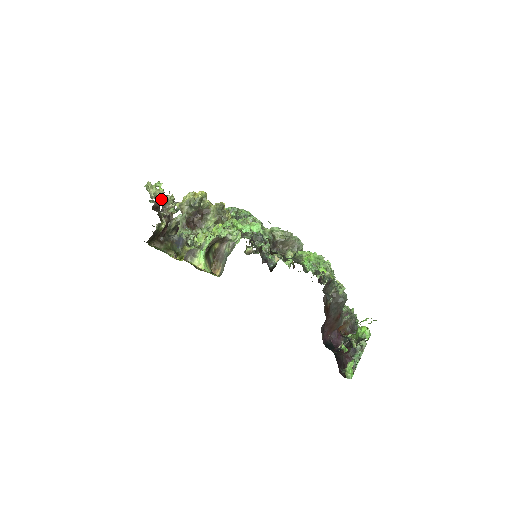
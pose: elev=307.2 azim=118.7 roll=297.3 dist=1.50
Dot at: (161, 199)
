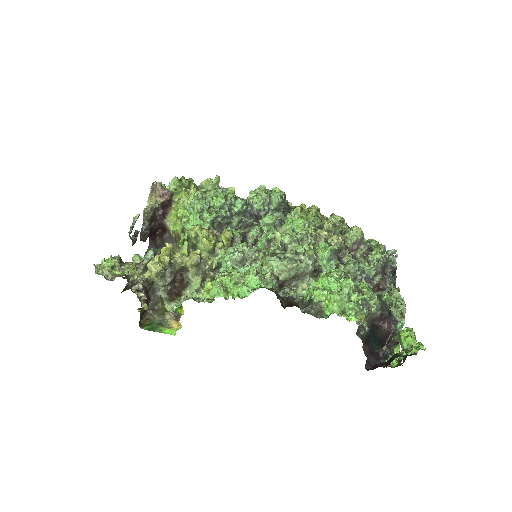
Dot at: occluded
